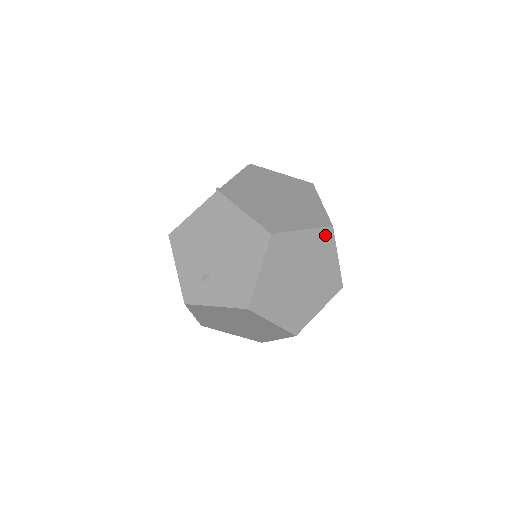
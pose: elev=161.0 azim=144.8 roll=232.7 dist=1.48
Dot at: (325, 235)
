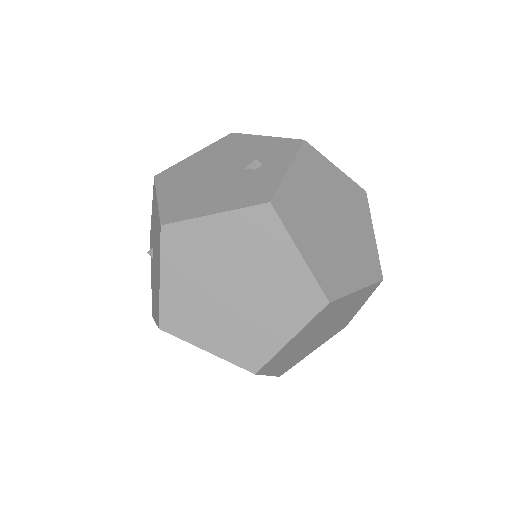
Dot at: occluded
